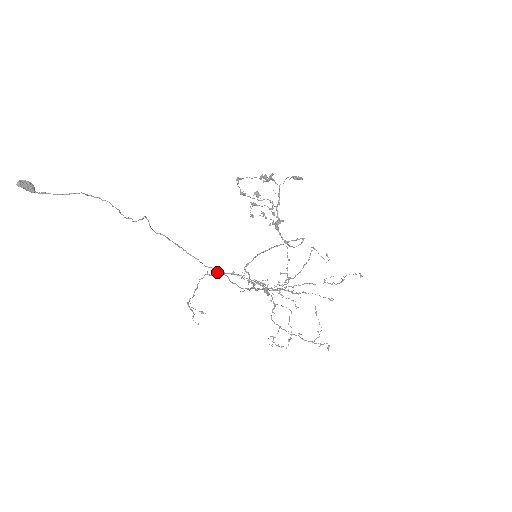
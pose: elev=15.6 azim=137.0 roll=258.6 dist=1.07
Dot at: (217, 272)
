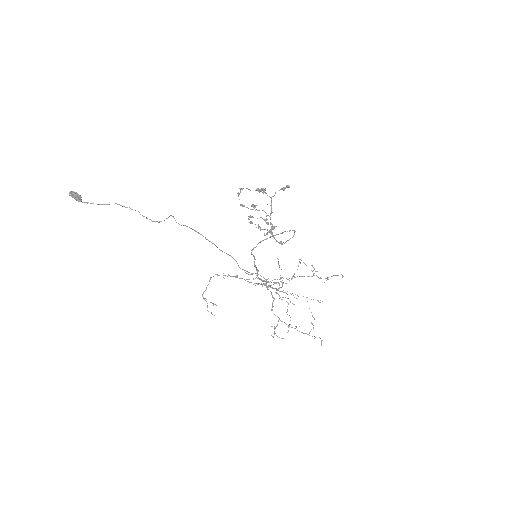
Dot at: occluded
